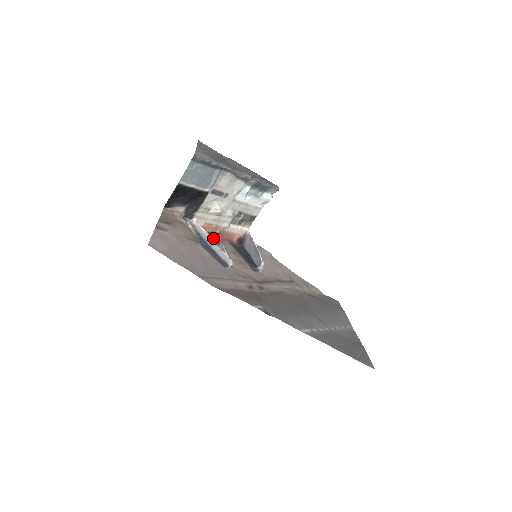
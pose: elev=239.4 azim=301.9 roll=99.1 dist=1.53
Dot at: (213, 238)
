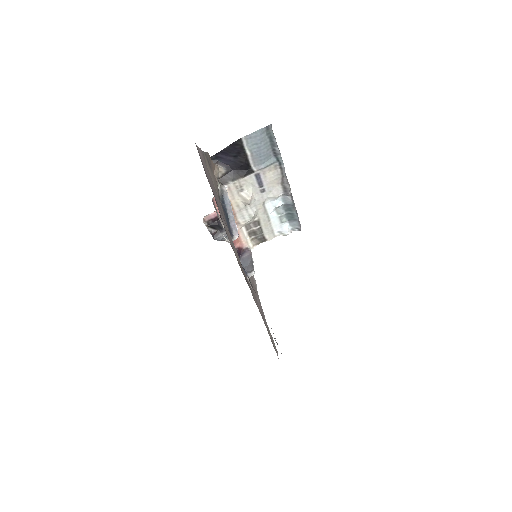
Dot at: occluded
